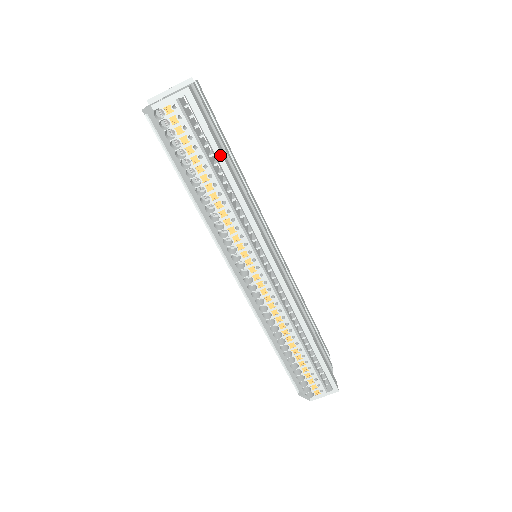
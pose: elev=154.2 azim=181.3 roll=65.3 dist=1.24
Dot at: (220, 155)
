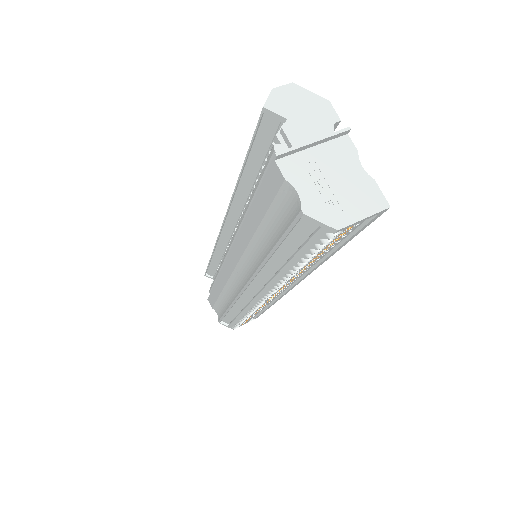
Dot at: (345, 244)
